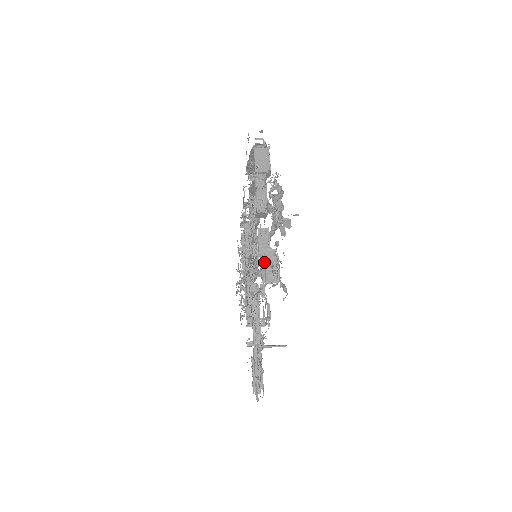
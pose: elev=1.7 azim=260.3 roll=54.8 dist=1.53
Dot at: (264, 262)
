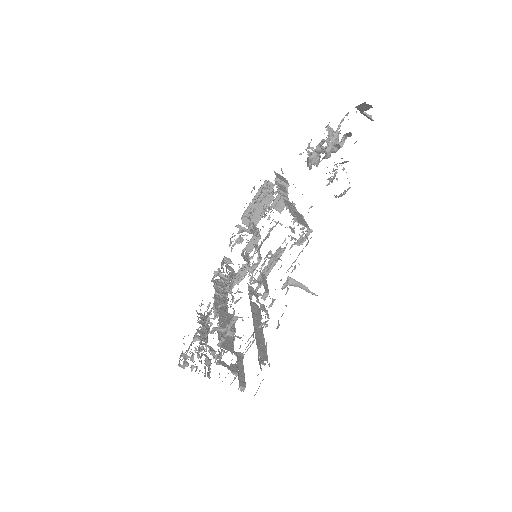
Dot at: (293, 212)
